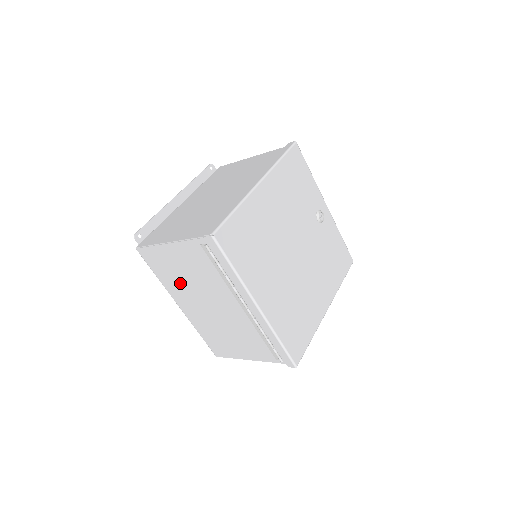
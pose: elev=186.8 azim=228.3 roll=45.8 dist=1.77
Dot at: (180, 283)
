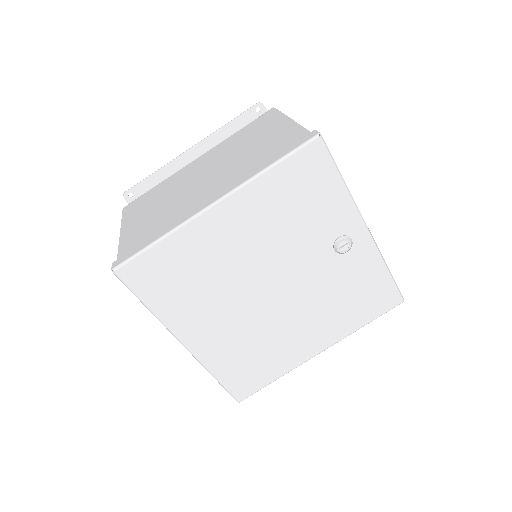
Dot at: occluded
